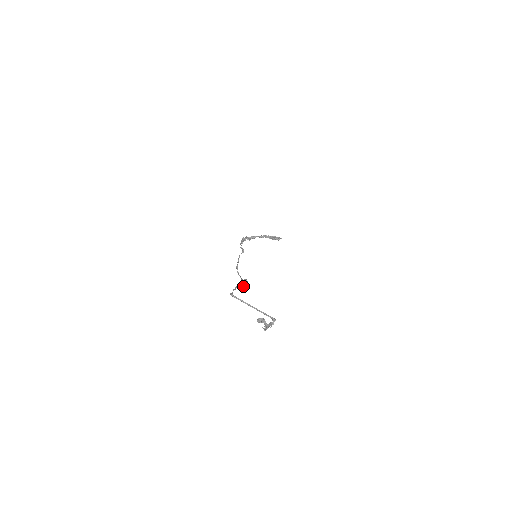
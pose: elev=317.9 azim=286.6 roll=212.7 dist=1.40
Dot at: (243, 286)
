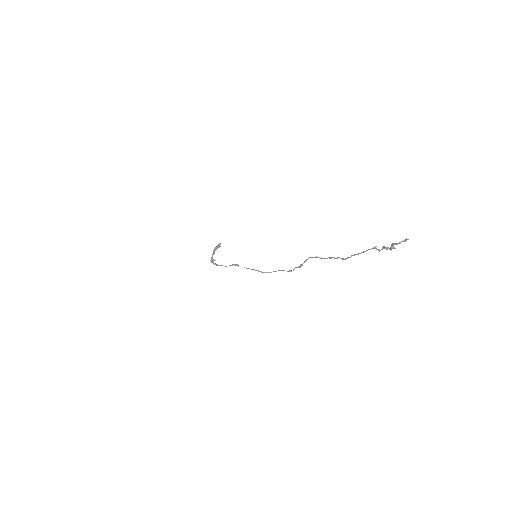
Dot at: occluded
